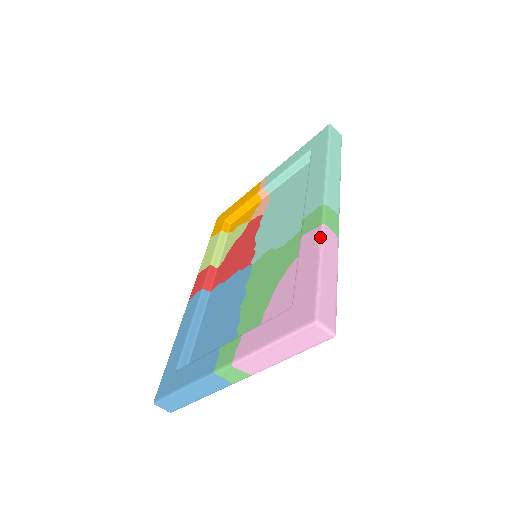
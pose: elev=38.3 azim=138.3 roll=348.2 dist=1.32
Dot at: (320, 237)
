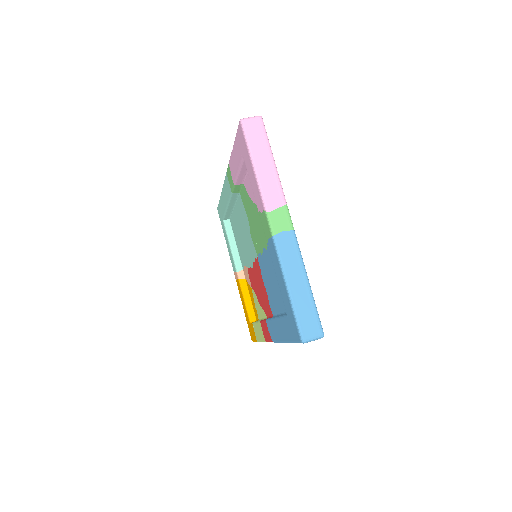
Dot at: (230, 158)
